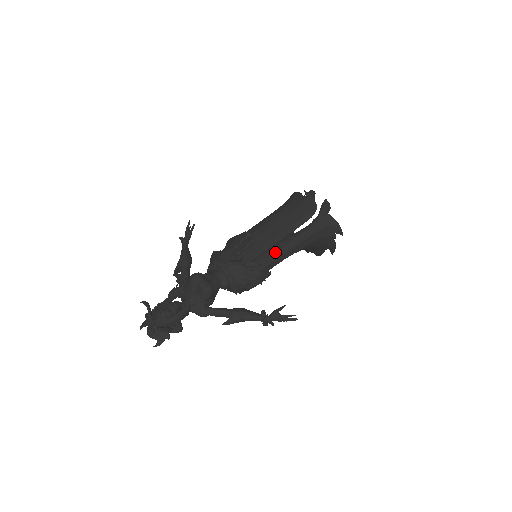
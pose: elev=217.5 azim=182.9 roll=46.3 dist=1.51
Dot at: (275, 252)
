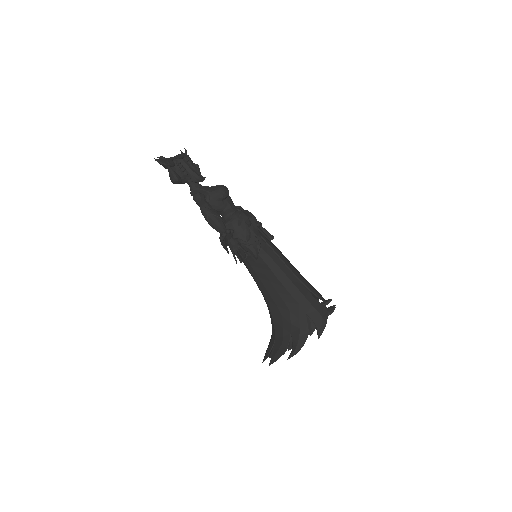
Dot at: (275, 255)
